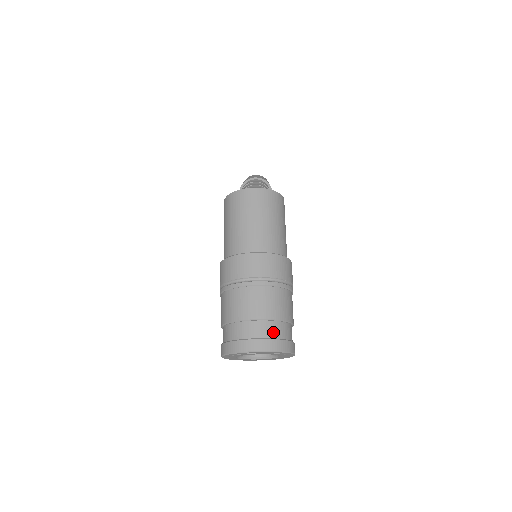
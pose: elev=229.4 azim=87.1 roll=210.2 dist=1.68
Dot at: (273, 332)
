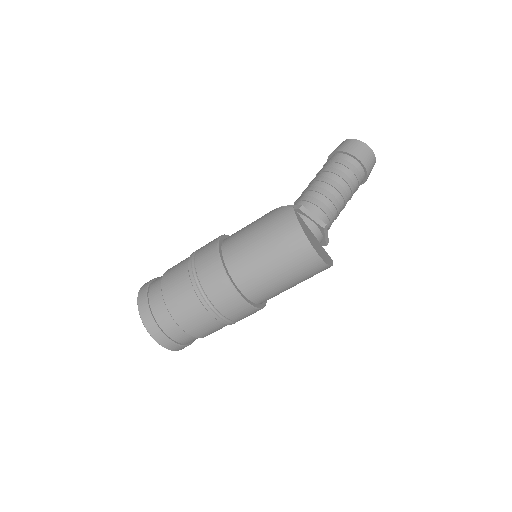
Dot at: (185, 341)
